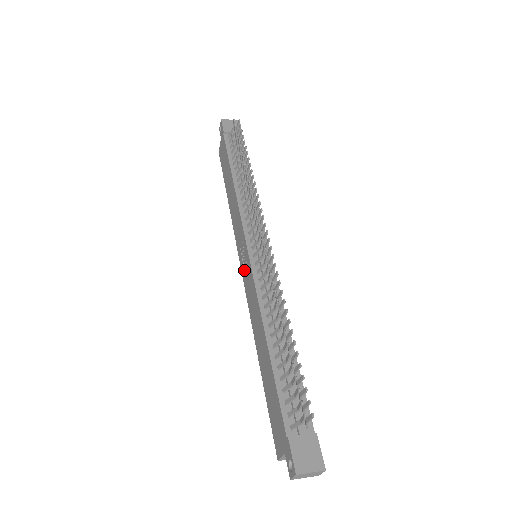
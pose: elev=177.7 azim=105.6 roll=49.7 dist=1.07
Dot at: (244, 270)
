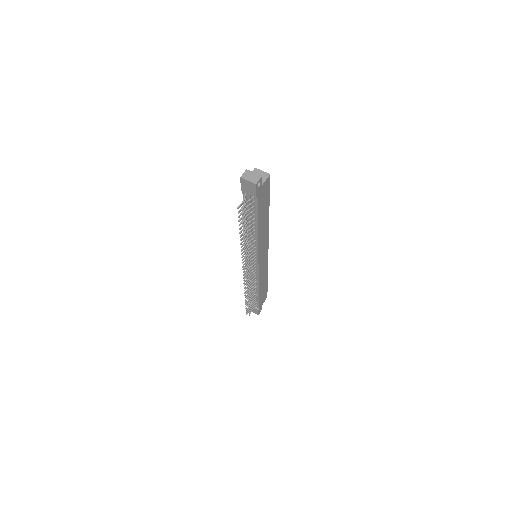
Dot at: occluded
